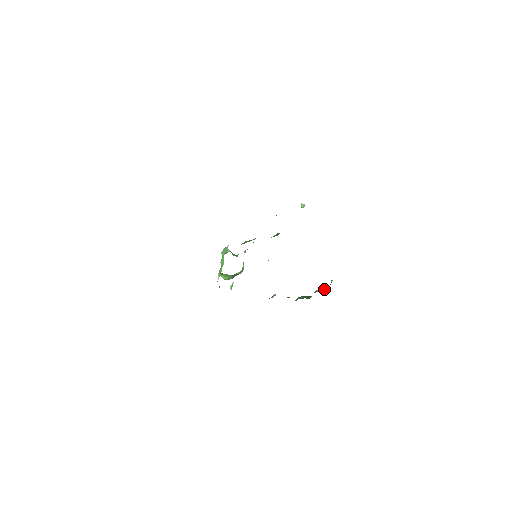
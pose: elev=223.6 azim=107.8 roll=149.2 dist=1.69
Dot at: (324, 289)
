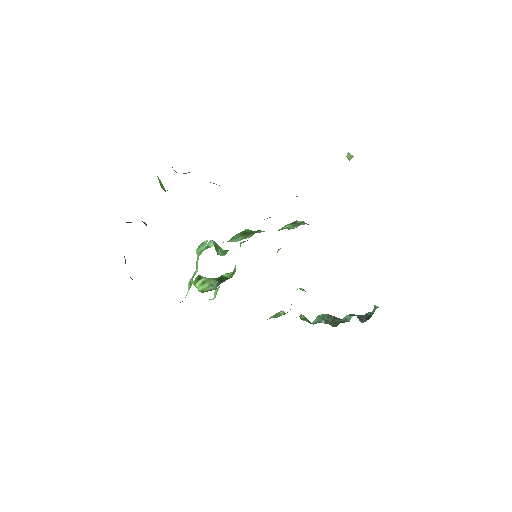
Dot at: (360, 320)
